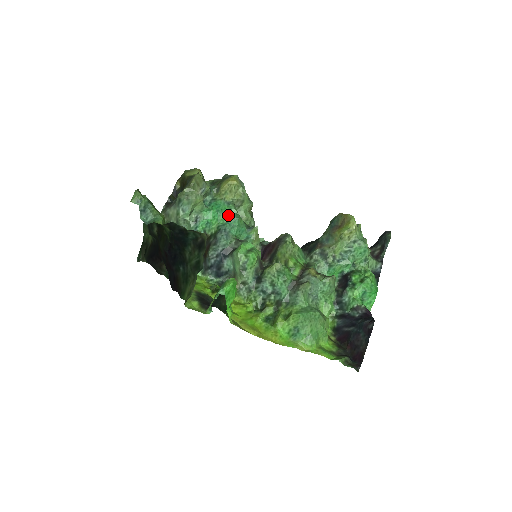
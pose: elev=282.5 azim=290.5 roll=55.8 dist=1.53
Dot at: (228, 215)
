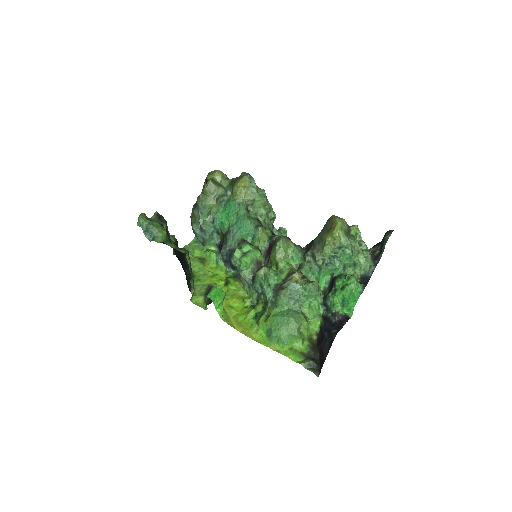
Dot at: (237, 216)
